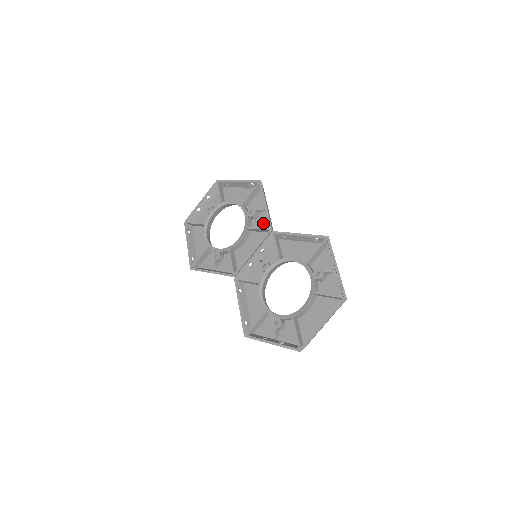
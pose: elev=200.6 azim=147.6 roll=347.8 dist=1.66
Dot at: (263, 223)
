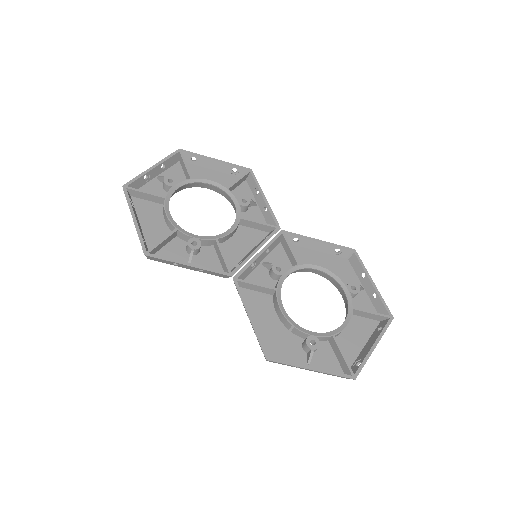
Dot at: (257, 219)
